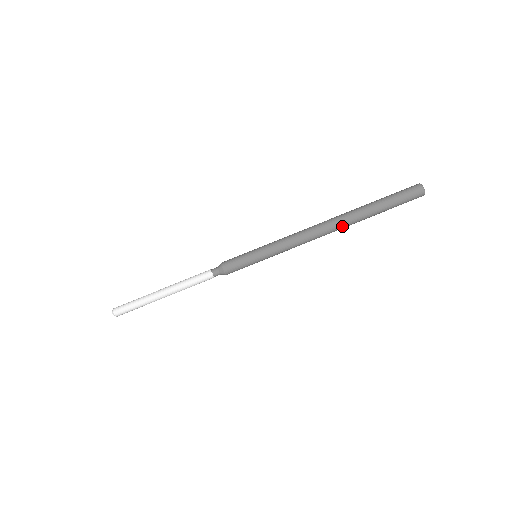
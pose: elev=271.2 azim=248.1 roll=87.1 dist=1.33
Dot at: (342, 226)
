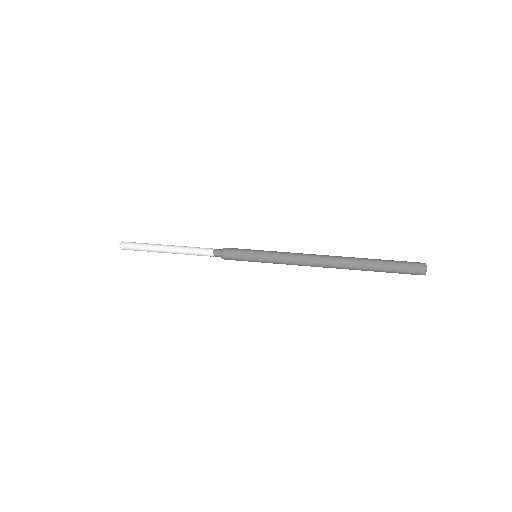
Dot at: (340, 265)
